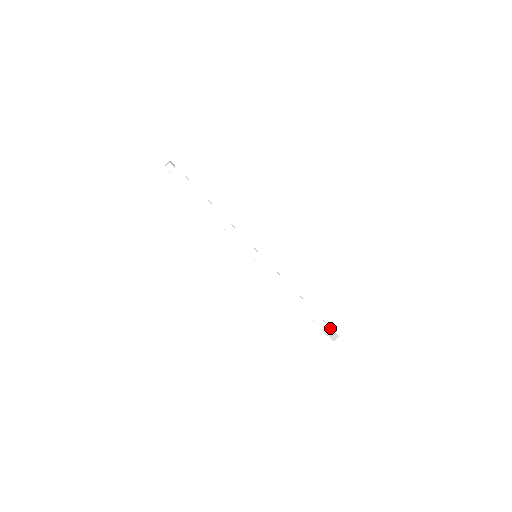
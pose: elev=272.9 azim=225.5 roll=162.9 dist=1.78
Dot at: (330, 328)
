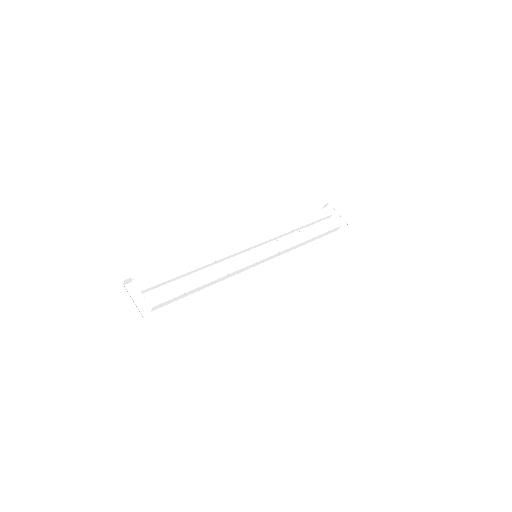
Dot at: (339, 227)
